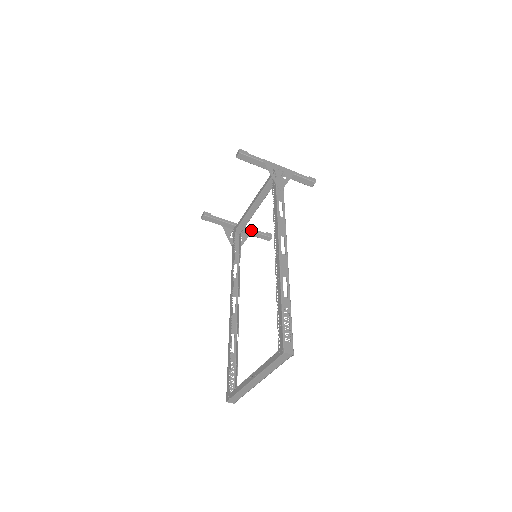
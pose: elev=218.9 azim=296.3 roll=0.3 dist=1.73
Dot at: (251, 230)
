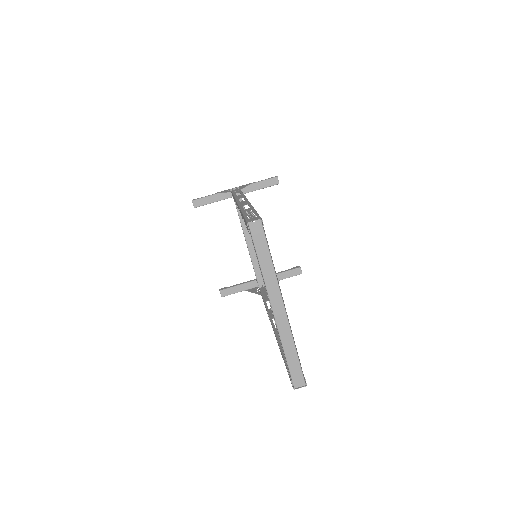
Dot at: occluded
